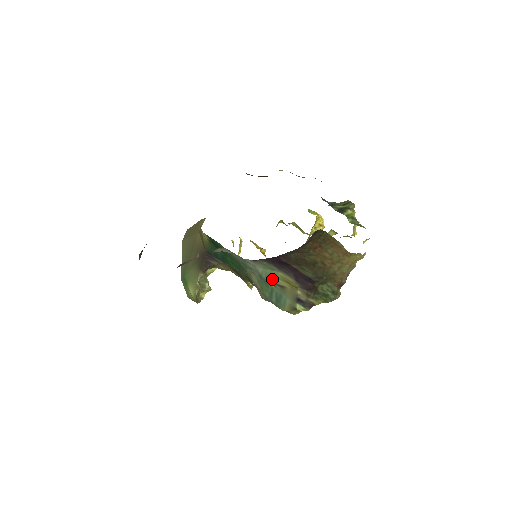
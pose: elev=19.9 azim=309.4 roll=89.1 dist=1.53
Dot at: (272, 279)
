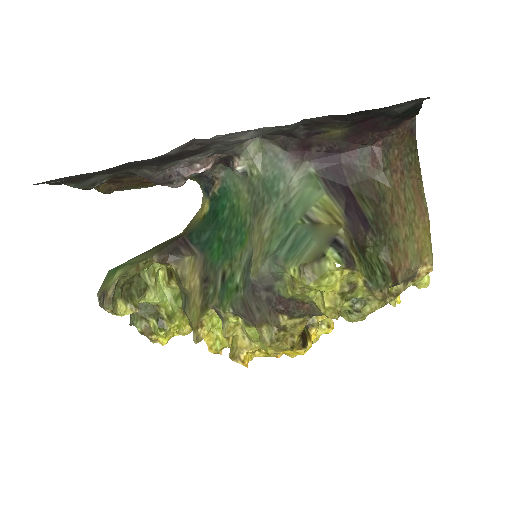
Dot at: (305, 208)
